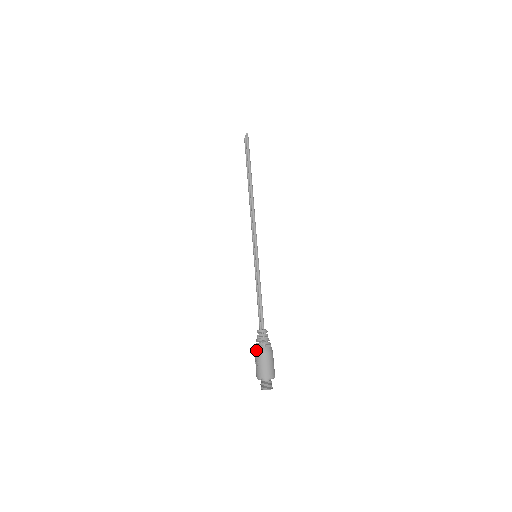
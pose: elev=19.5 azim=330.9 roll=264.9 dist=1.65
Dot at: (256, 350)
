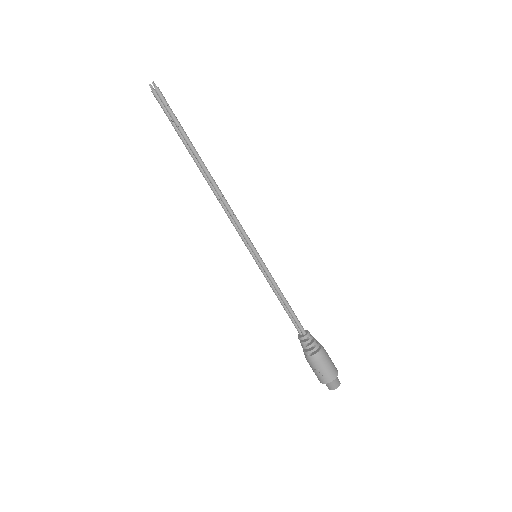
Dot at: (310, 359)
